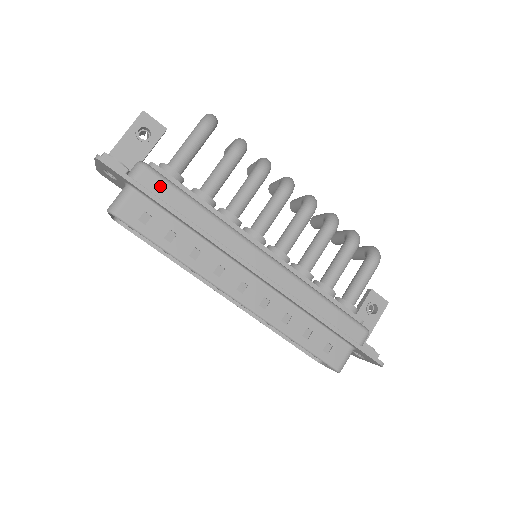
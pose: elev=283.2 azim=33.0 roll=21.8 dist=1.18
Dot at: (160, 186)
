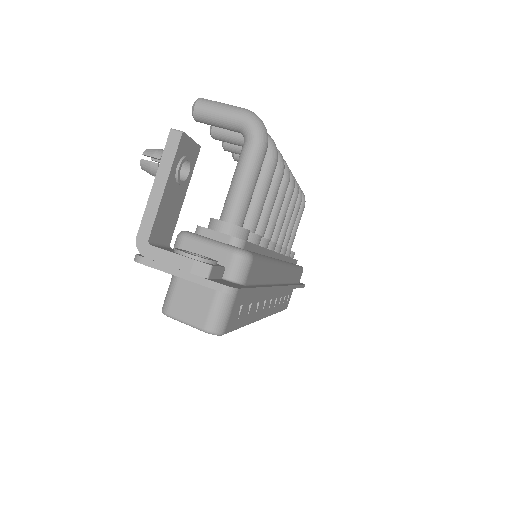
Dot at: (257, 270)
